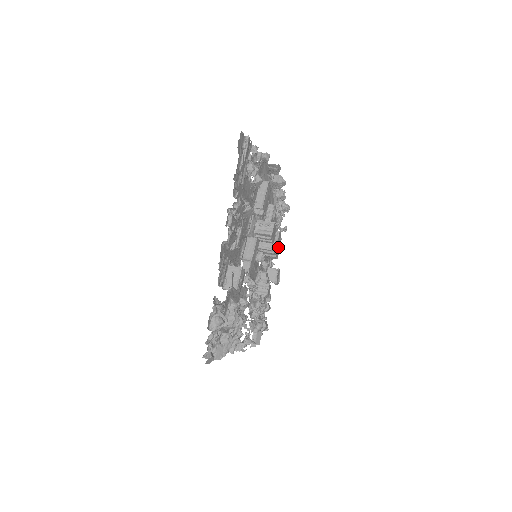
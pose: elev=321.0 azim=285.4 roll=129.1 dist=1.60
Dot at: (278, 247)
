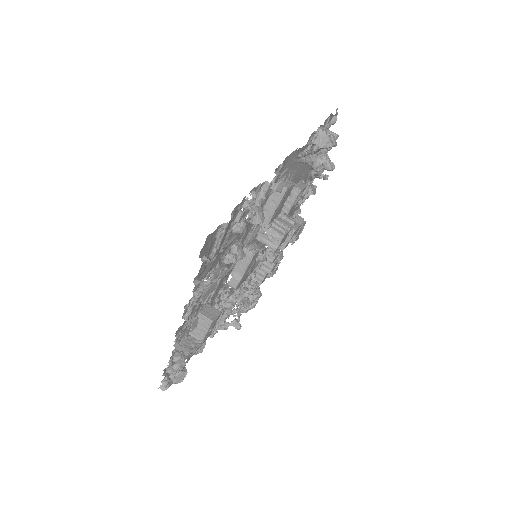
Dot at: (291, 241)
